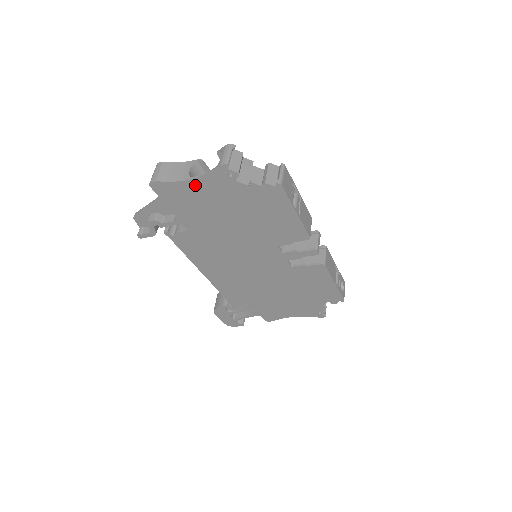
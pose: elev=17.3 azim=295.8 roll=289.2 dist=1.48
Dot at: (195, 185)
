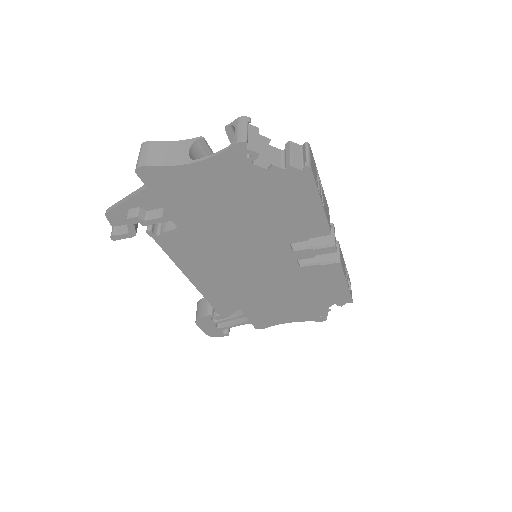
Dot at: (198, 170)
